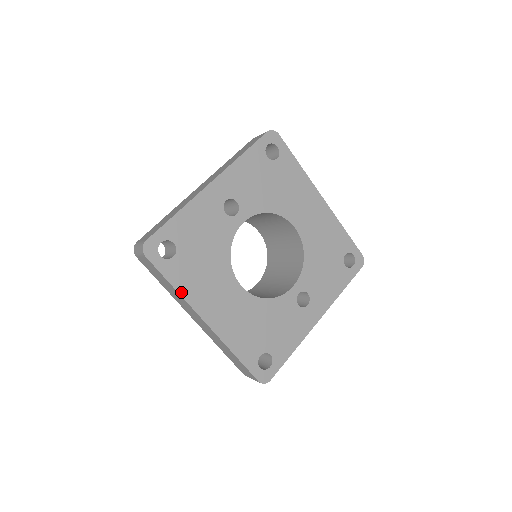
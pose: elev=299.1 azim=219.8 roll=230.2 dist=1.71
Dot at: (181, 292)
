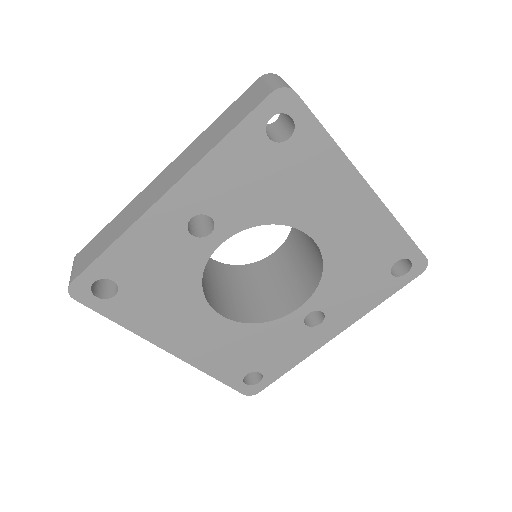
Dot at: (133, 329)
